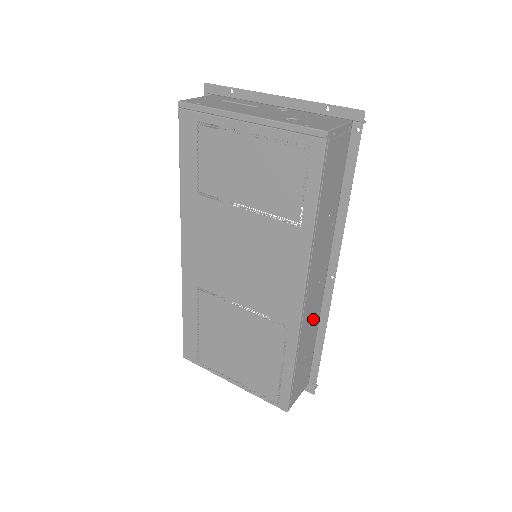
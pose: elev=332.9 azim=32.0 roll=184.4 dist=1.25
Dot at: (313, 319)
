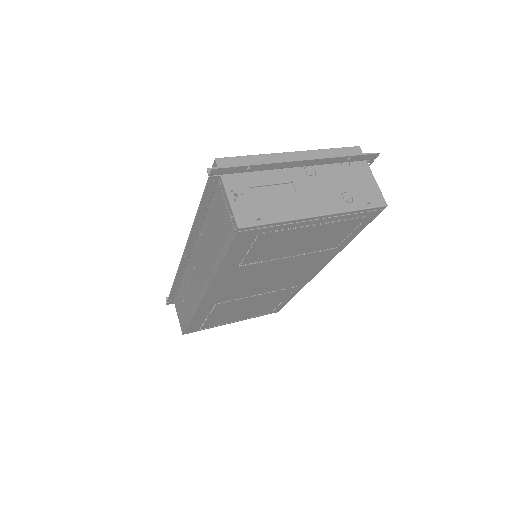
Dot at: occluded
